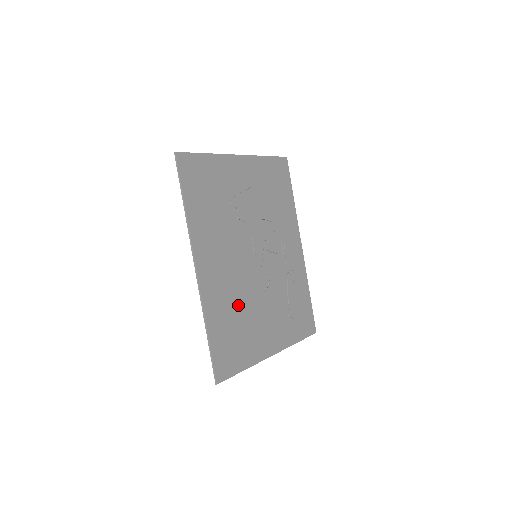
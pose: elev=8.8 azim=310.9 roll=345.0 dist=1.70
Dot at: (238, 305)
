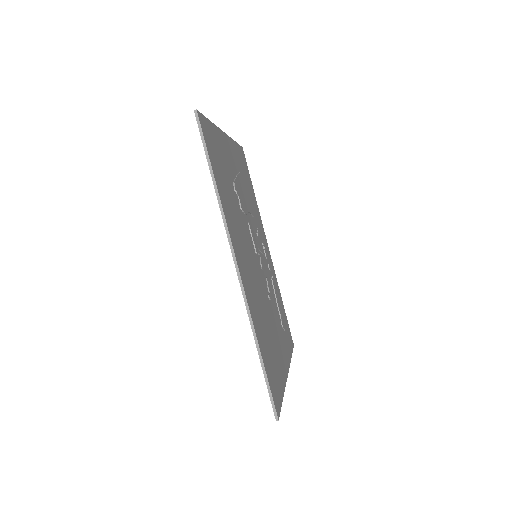
Dot at: (263, 315)
